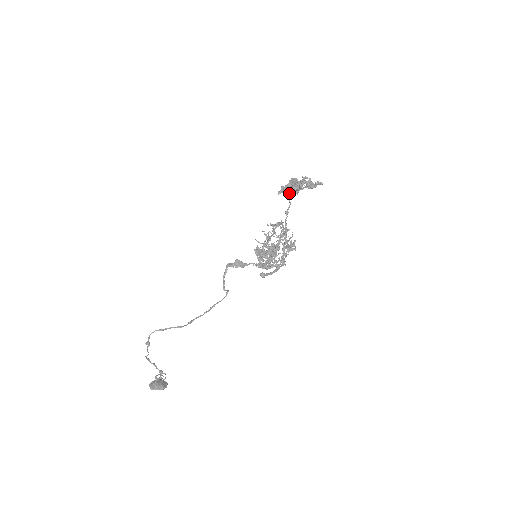
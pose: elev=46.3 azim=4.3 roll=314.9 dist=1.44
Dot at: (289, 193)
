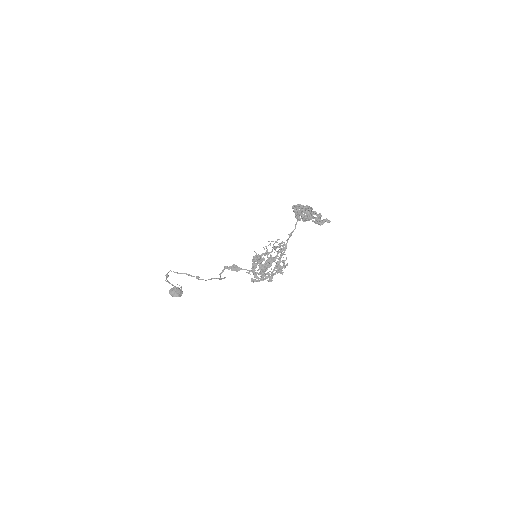
Dot at: (298, 218)
